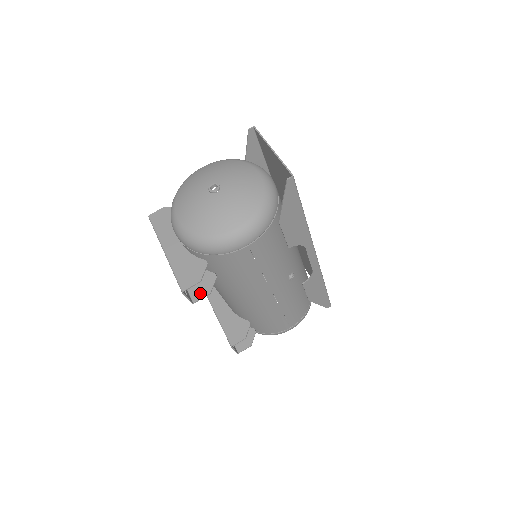
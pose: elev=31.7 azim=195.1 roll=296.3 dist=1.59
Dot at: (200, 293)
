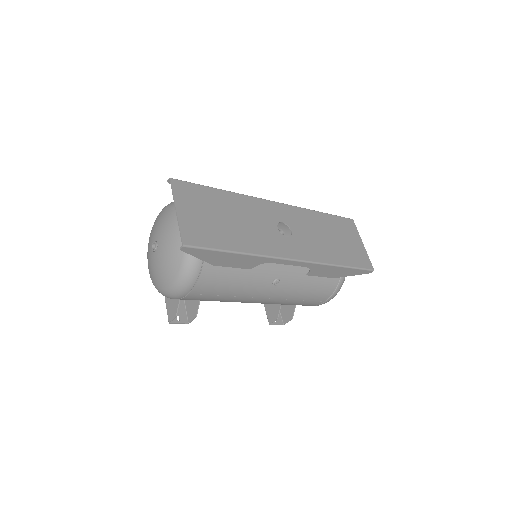
Dot at: (191, 315)
